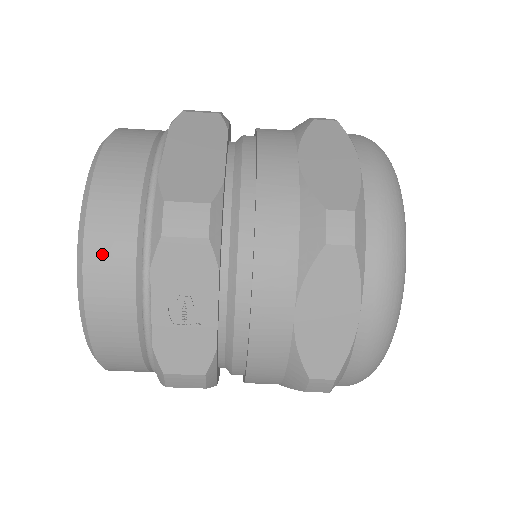
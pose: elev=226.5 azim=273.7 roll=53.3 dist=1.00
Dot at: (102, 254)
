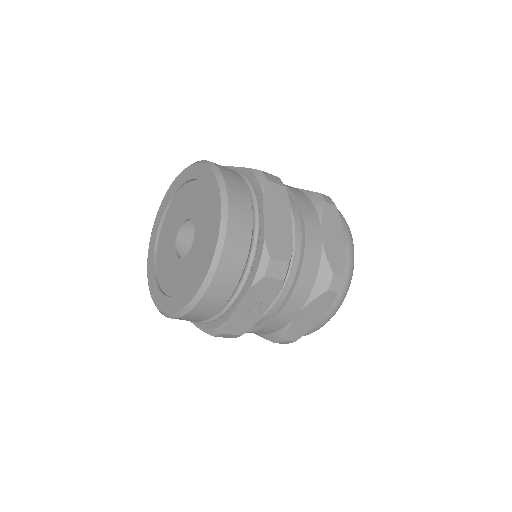
Dot at: (224, 275)
